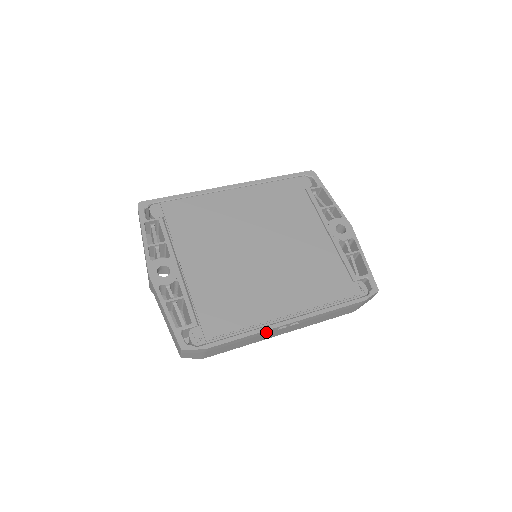
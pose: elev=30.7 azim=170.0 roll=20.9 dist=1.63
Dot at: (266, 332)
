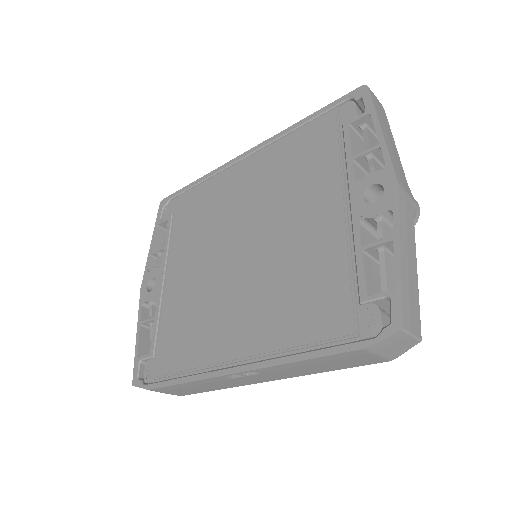
Dot at: (214, 380)
